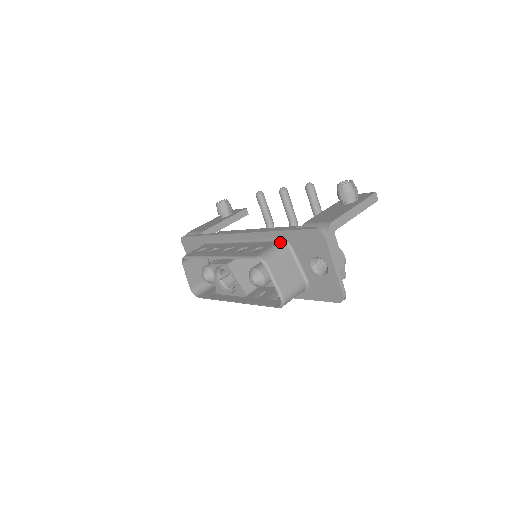
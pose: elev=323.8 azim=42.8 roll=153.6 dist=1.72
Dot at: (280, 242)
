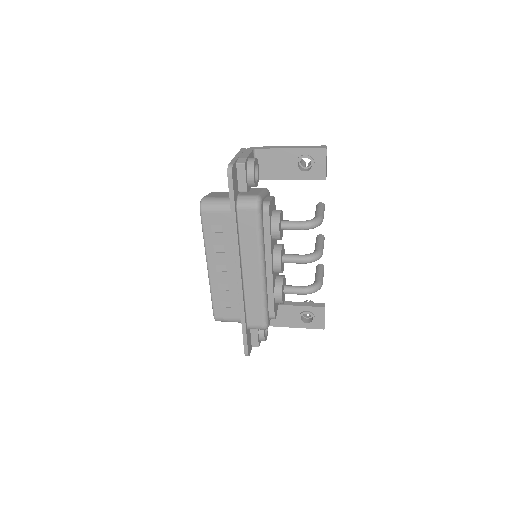
Dot at: occluded
